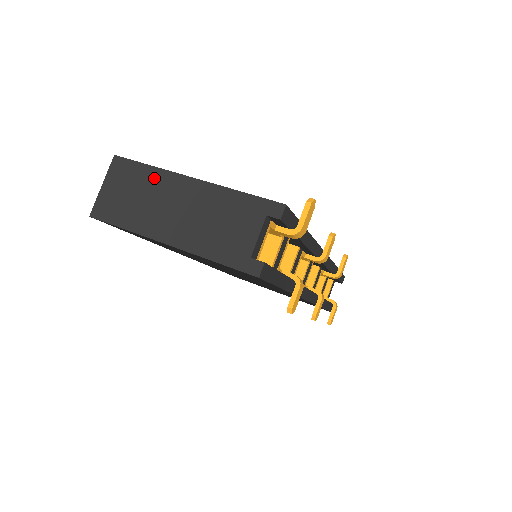
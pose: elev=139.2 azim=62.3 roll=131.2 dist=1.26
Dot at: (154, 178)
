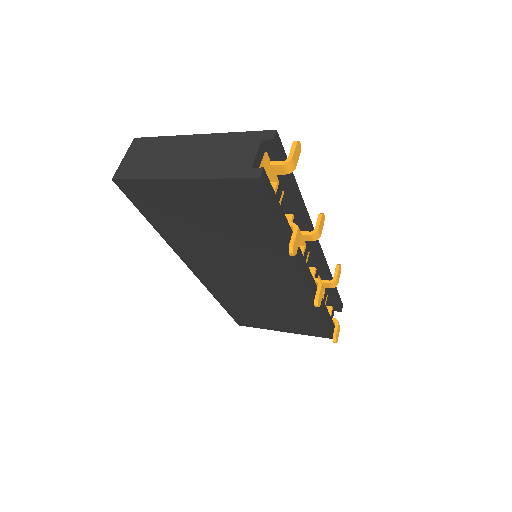
Dot at: (168, 142)
